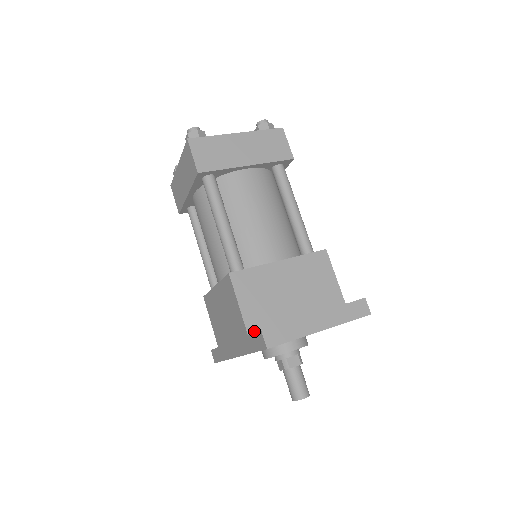
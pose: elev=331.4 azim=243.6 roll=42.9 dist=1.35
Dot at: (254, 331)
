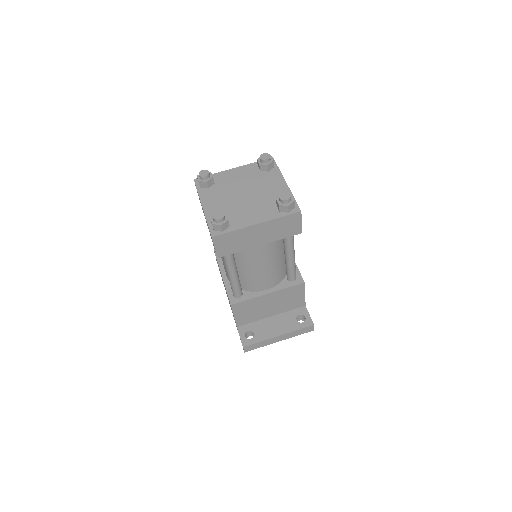
Dot at: (241, 325)
